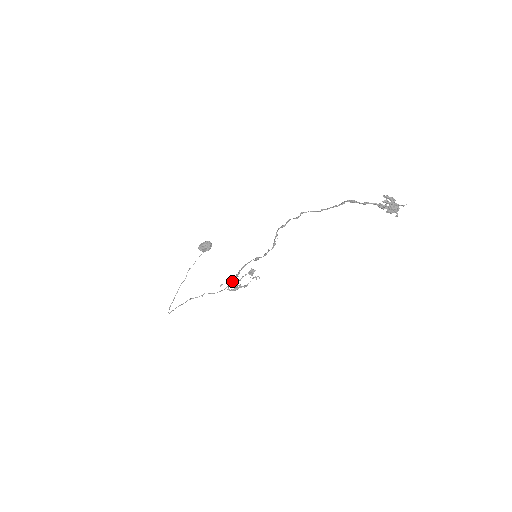
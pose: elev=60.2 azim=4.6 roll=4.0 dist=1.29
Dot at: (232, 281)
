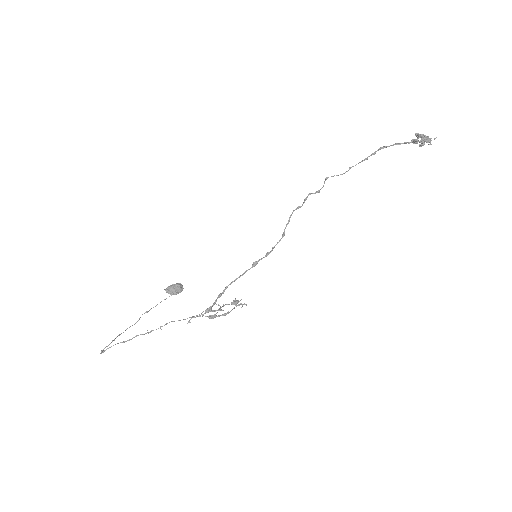
Dot at: (210, 307)
